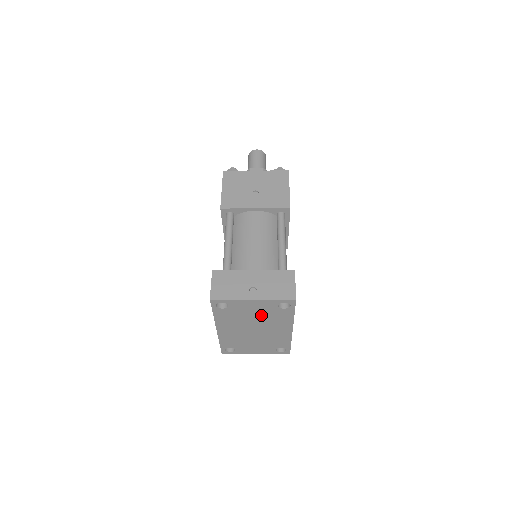
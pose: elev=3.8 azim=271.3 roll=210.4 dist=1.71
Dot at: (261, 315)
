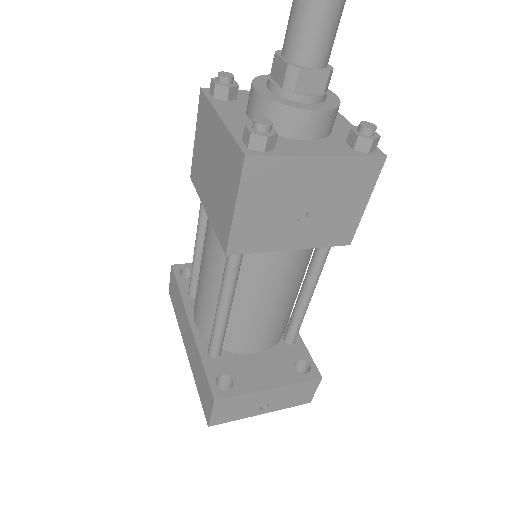
Dot at: occluded
